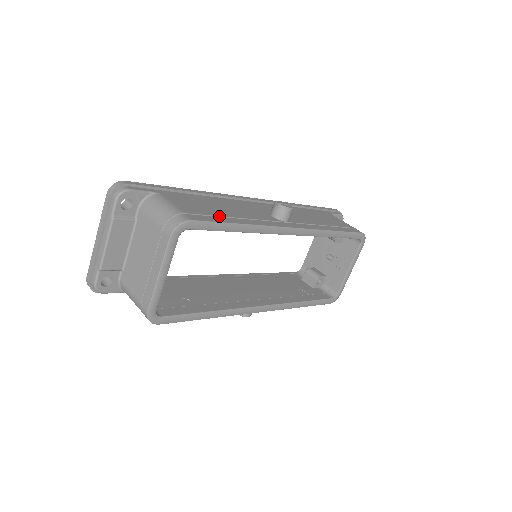
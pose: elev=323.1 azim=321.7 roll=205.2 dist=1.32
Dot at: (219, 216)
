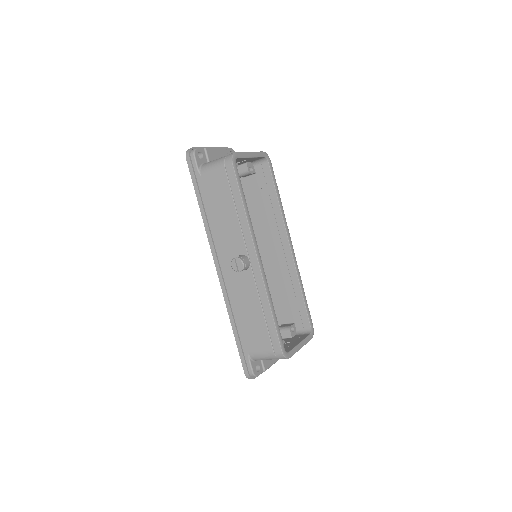
Dot at: occluded
